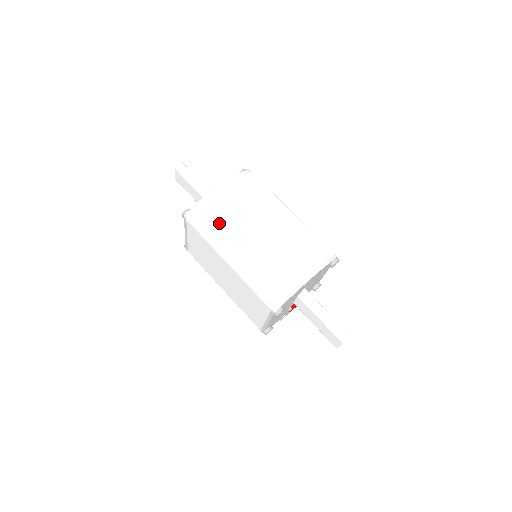
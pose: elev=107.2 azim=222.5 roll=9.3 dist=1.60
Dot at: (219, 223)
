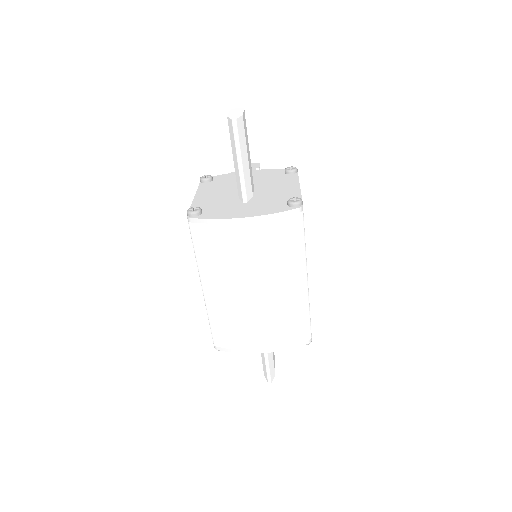
Dot at: (216, 255)
